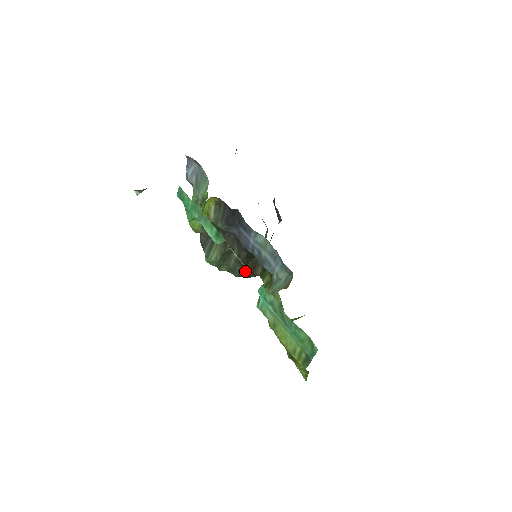
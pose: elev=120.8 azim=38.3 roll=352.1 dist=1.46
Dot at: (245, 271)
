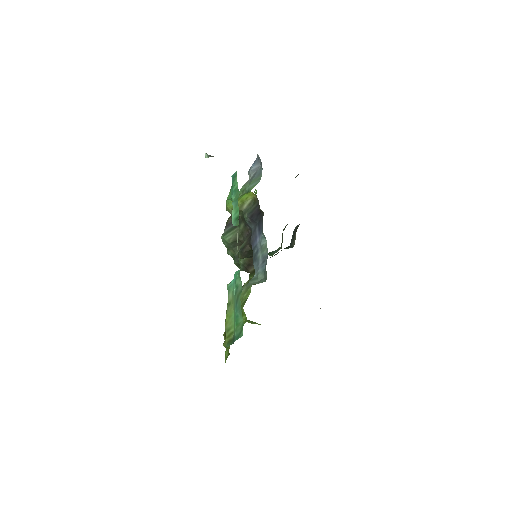
Dot at: (242, 263)
